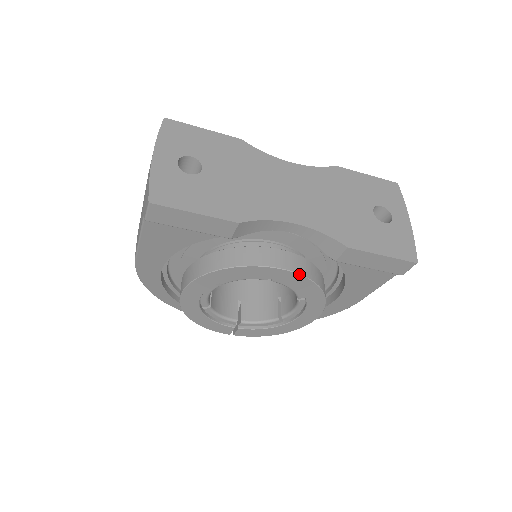
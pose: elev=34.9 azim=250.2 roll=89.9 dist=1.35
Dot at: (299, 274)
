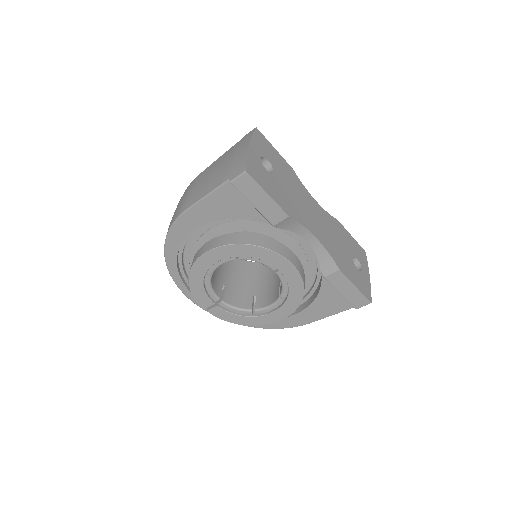
Dot at: (300, 274)
